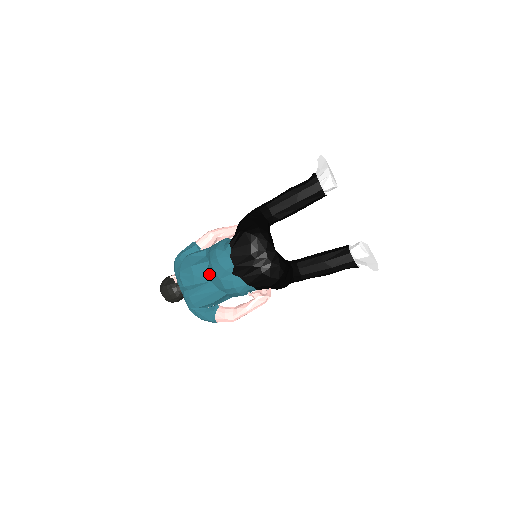
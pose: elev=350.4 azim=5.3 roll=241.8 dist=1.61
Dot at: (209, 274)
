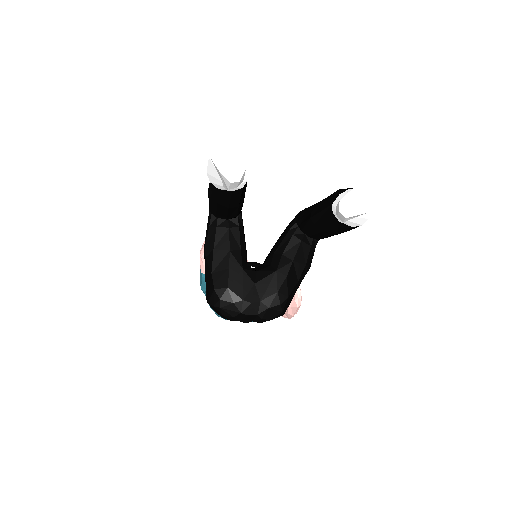
Dot at: occluded
